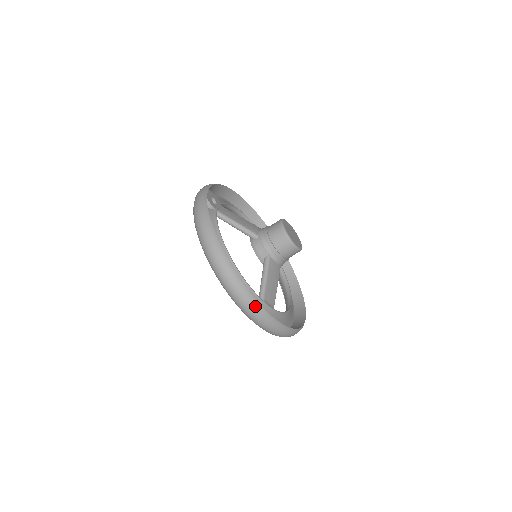
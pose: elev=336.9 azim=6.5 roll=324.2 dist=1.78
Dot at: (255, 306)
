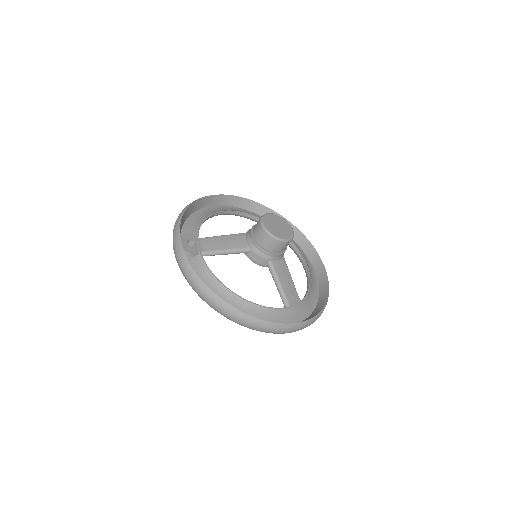
Dot at: (288, 328)
